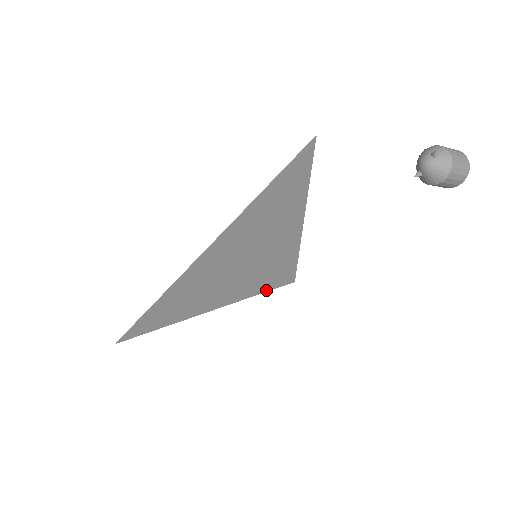
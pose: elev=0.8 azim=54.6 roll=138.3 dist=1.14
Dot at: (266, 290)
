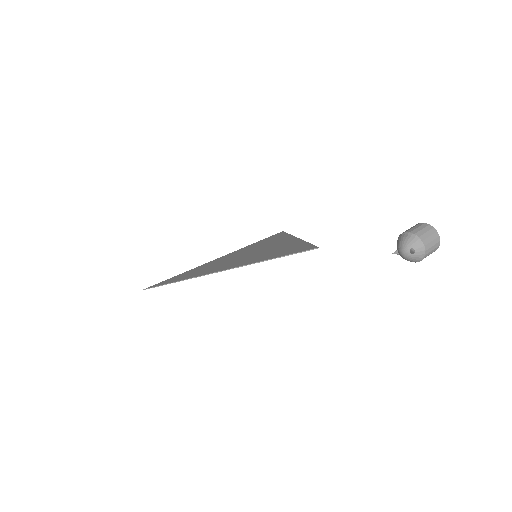
Dot at: occluded
